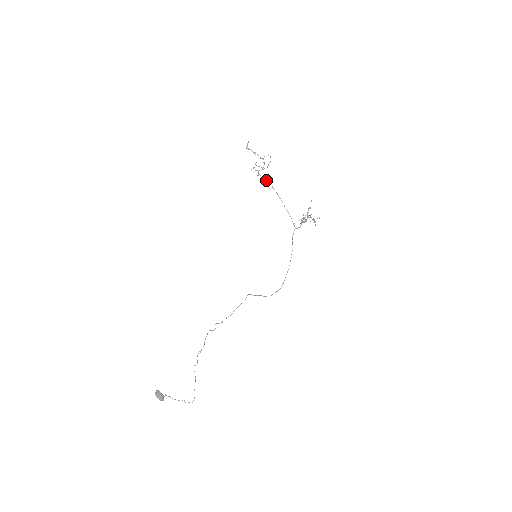
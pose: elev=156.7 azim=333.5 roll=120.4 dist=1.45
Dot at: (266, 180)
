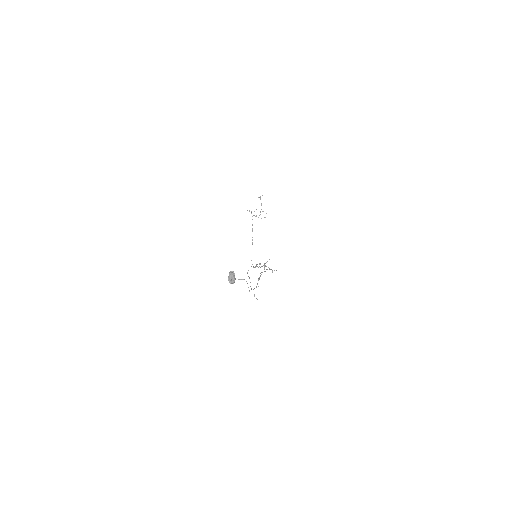
Dot at: occluded
